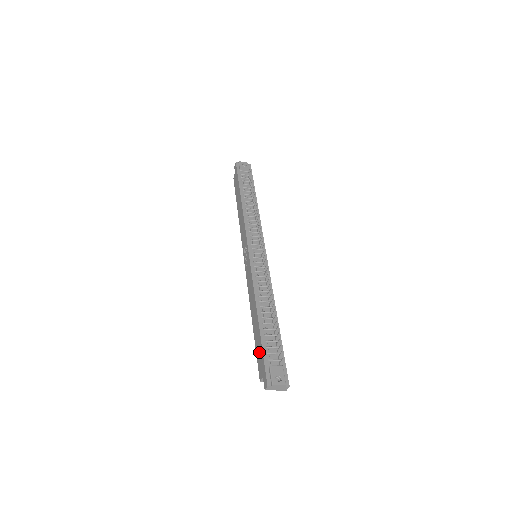
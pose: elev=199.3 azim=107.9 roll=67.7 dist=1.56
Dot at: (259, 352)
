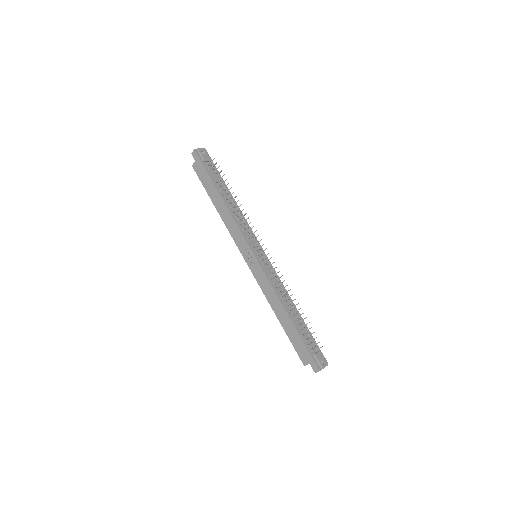
Dot at: (299, 345)
